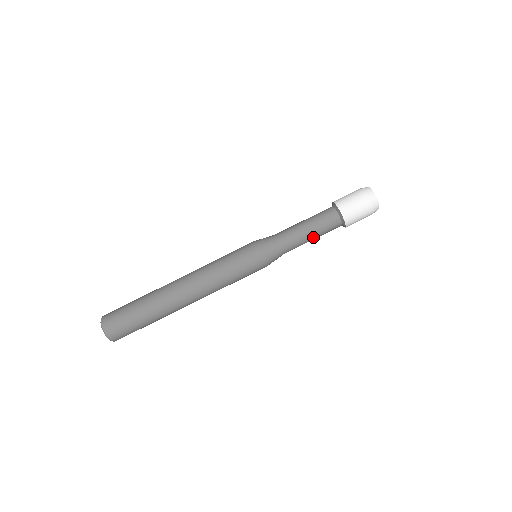
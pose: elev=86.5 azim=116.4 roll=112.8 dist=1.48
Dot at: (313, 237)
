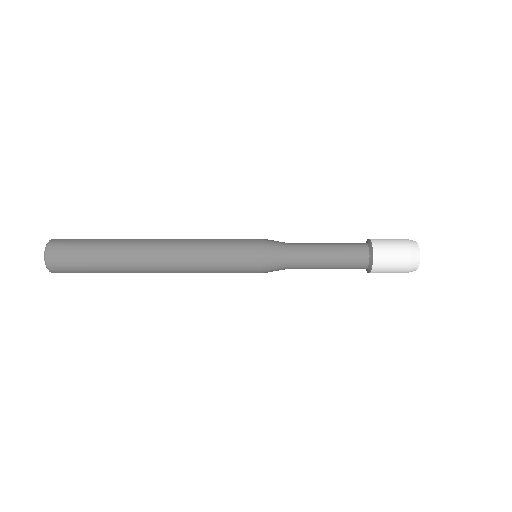
Dot at: (330, 261)
